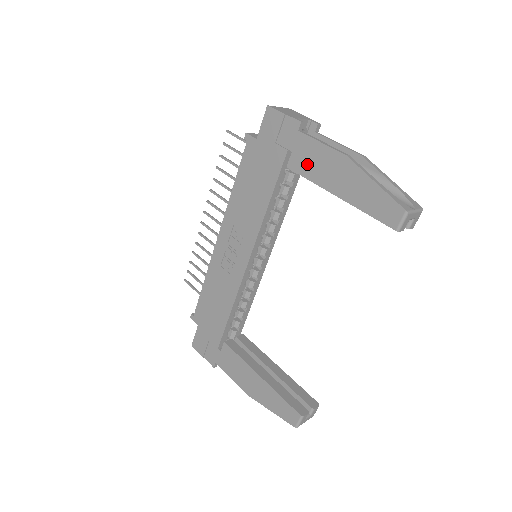
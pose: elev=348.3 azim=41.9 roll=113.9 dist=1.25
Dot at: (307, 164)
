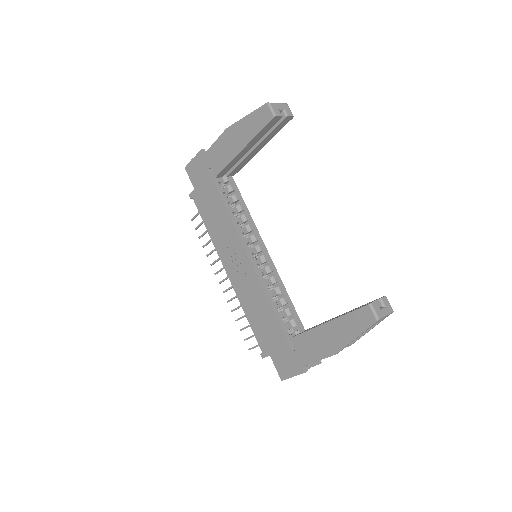
Dot at: (219, 160)
